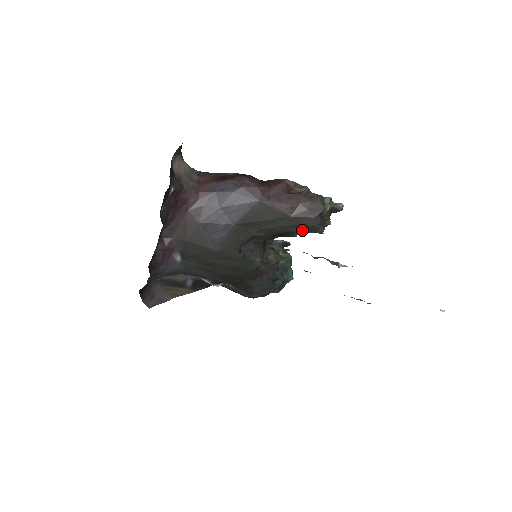
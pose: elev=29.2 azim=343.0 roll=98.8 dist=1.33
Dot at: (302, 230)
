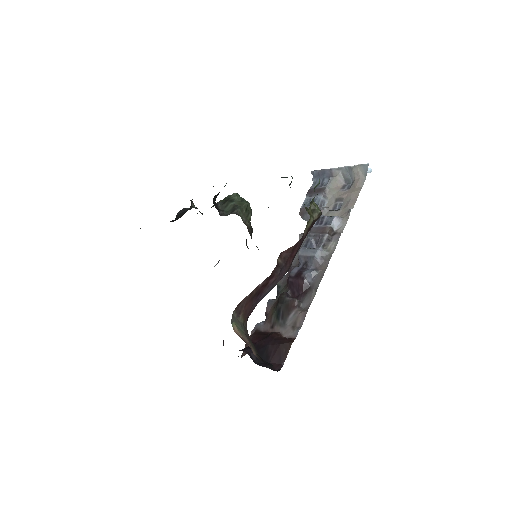
Dot at: occluded
